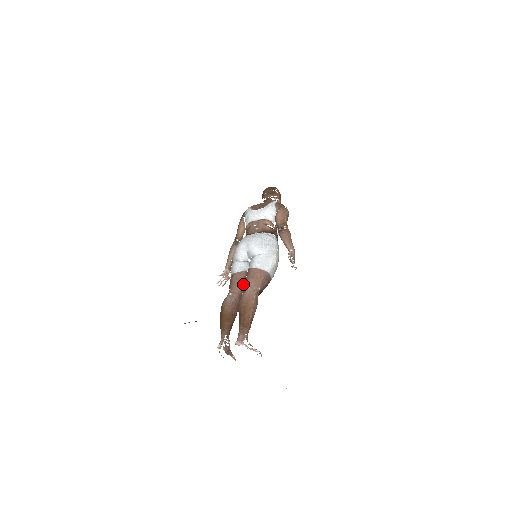
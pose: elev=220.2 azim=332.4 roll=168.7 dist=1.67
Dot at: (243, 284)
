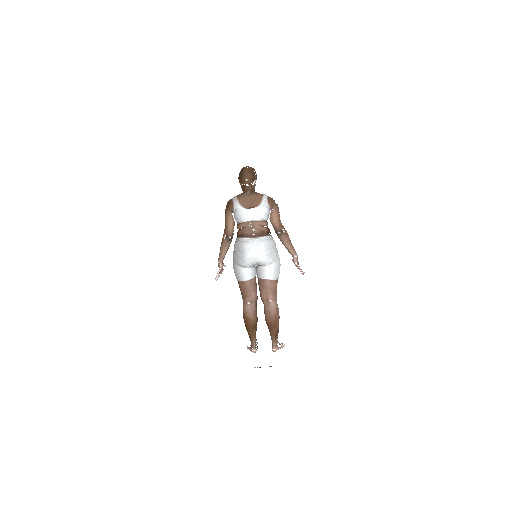
Dot at: (256, 290)
